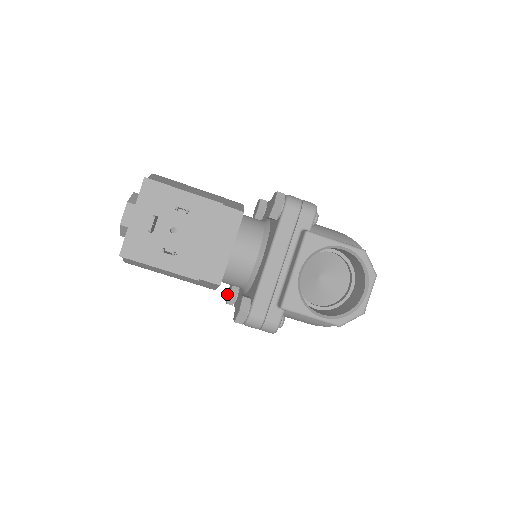
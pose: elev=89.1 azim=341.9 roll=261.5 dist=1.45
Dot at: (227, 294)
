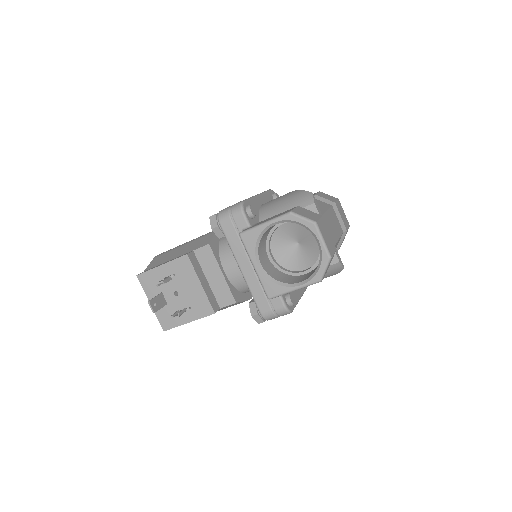
Dot at: occluded
